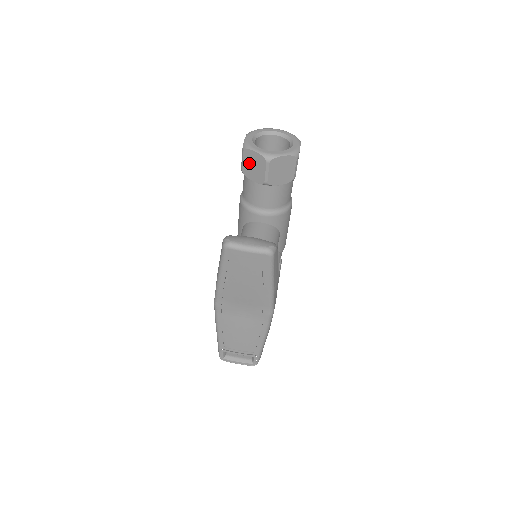
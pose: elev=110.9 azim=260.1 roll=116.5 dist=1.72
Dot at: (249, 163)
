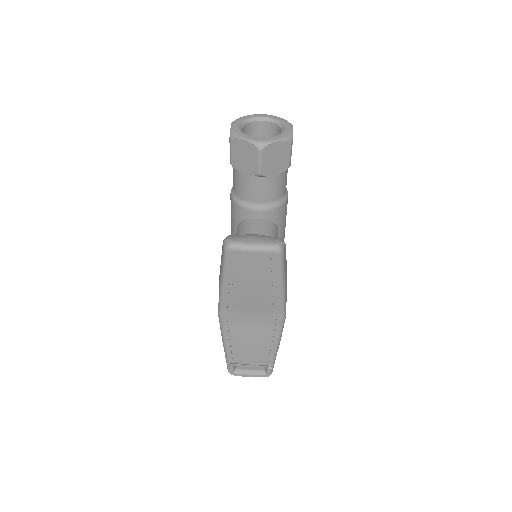
Dot at: (238, 154)
